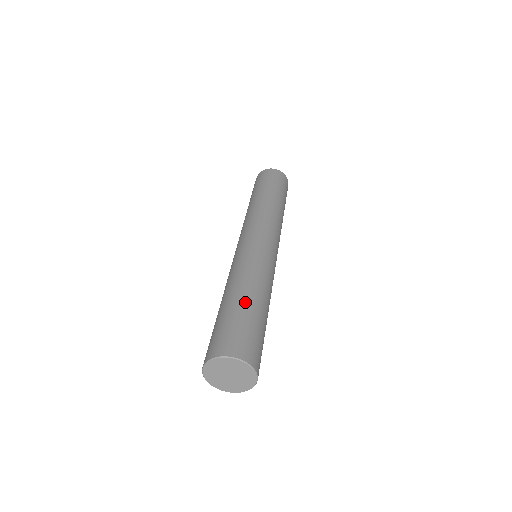
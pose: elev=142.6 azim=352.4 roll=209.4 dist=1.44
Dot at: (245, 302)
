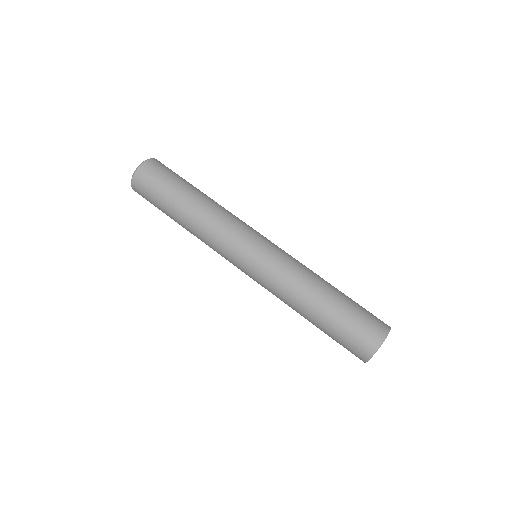
Dot at: (323, 315)
